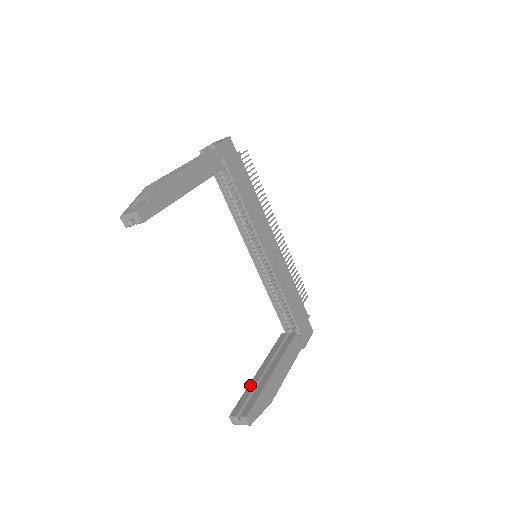
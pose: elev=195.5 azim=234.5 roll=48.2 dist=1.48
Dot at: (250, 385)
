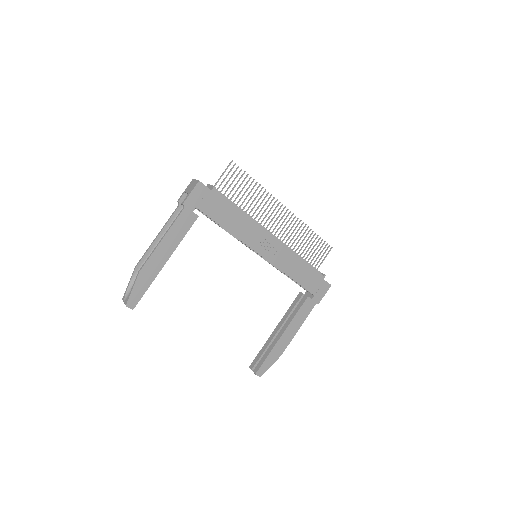
Dot at: (266, 343)
